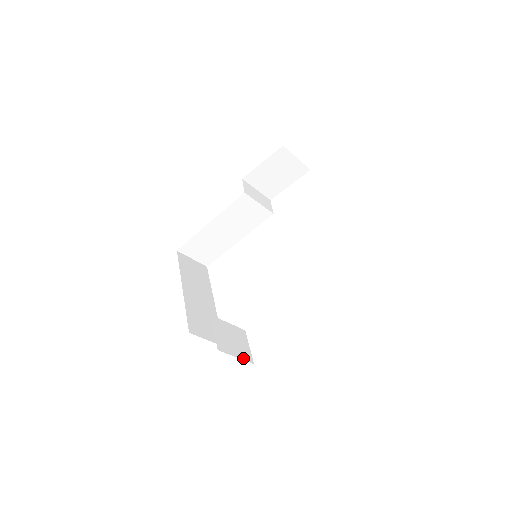
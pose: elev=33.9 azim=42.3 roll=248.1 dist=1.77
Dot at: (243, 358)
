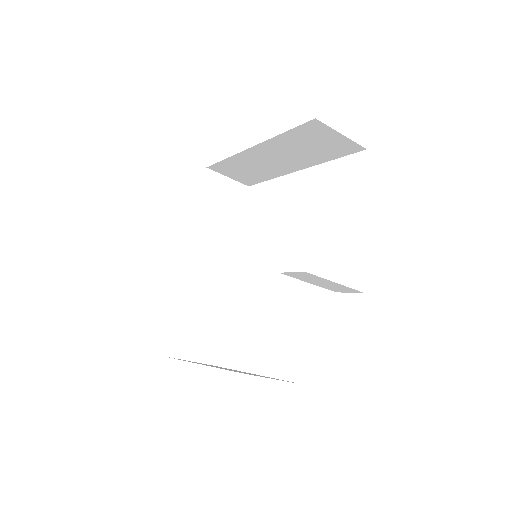
Dot at: occluded
